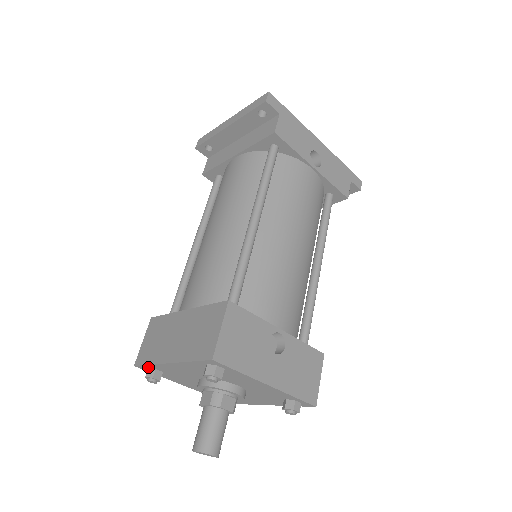
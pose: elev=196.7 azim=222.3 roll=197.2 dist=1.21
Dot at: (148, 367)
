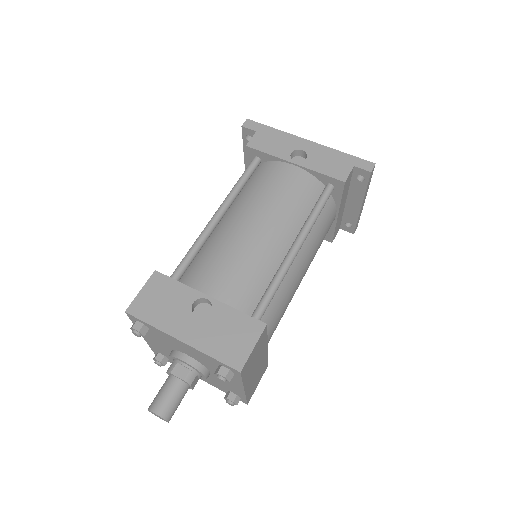
Dot at: (156, 352)
